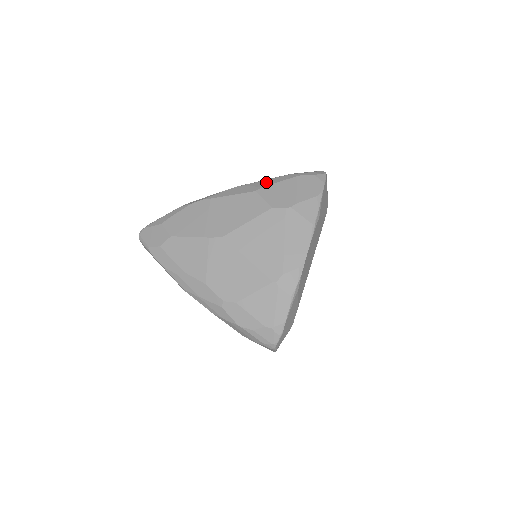
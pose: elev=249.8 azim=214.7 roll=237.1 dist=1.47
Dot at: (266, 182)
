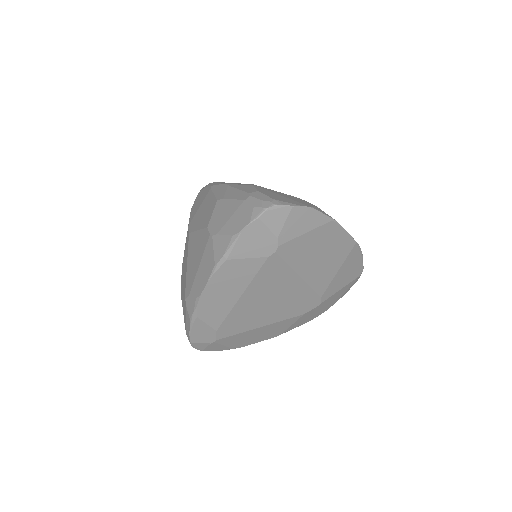
Dot at: (232, 193)
